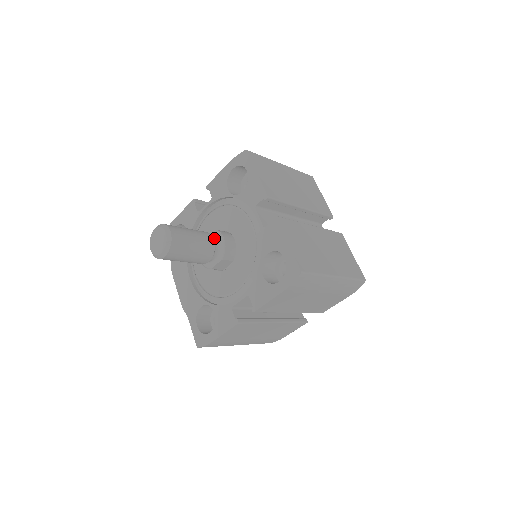
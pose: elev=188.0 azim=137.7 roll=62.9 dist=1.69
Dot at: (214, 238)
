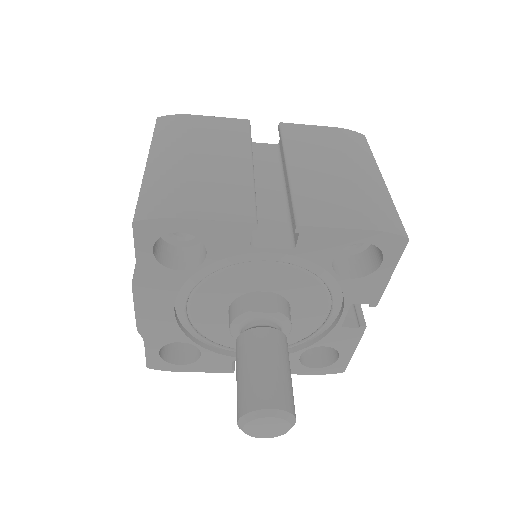
Dot at: occluded
